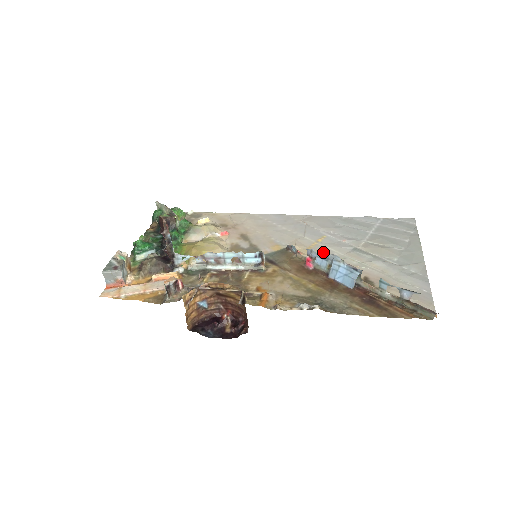
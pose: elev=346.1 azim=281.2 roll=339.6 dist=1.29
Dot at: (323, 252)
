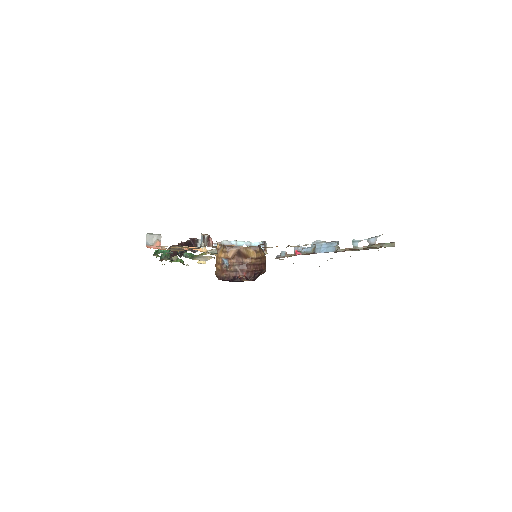
Dot at: occluded
